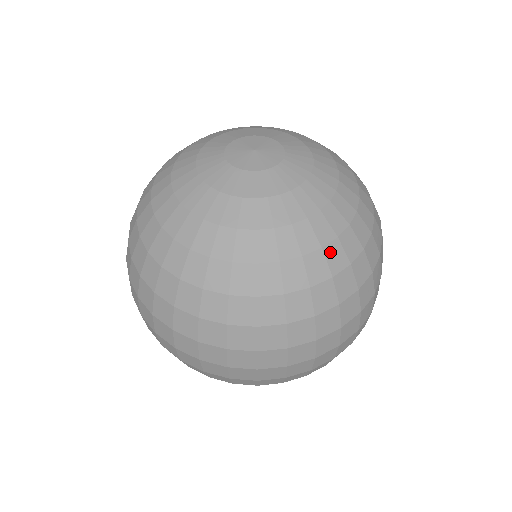
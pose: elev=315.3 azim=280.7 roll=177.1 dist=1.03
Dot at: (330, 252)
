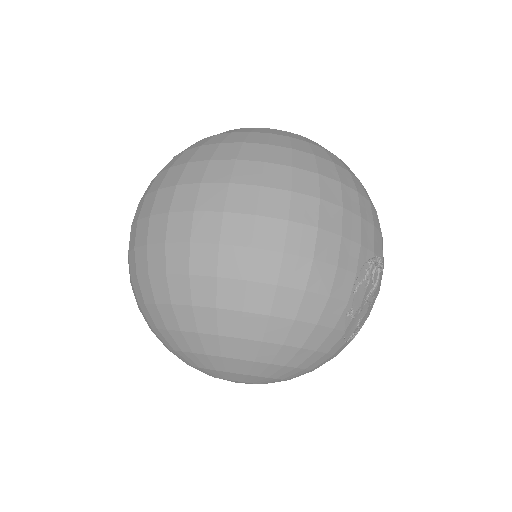
Dot at: (276, 137)
